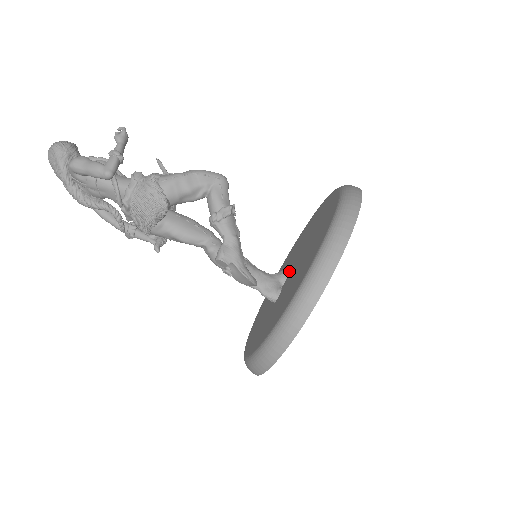
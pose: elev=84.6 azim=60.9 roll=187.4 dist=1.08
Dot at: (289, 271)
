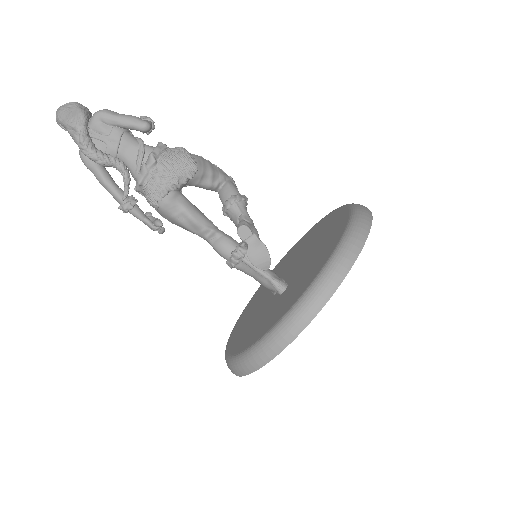
Dot at: occluded
